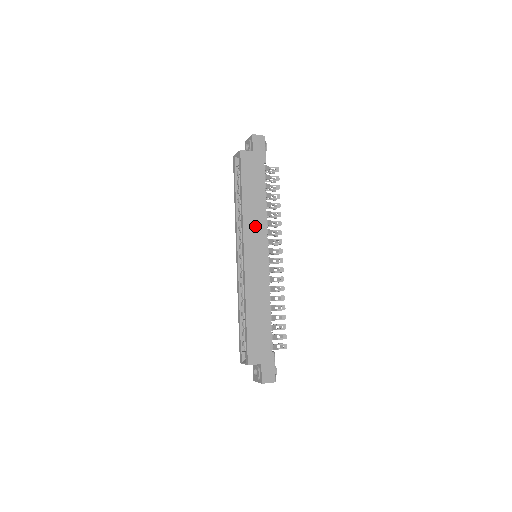
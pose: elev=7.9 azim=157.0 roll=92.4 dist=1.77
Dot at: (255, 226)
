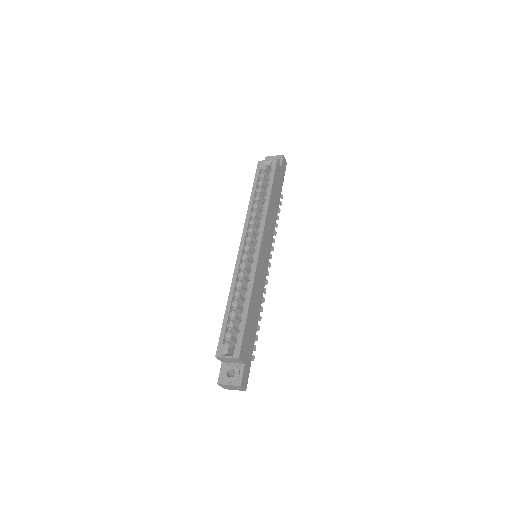
Dot at: (270, 228)
